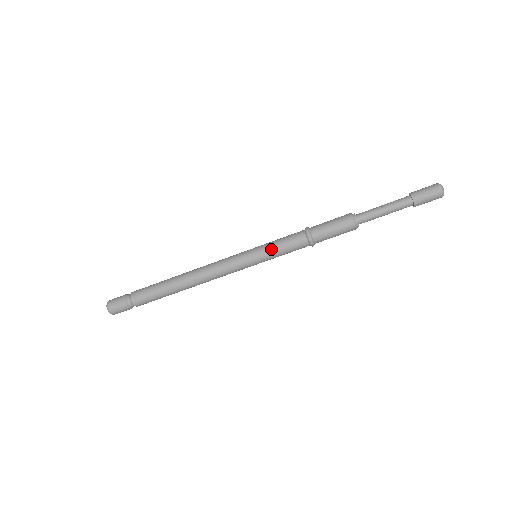
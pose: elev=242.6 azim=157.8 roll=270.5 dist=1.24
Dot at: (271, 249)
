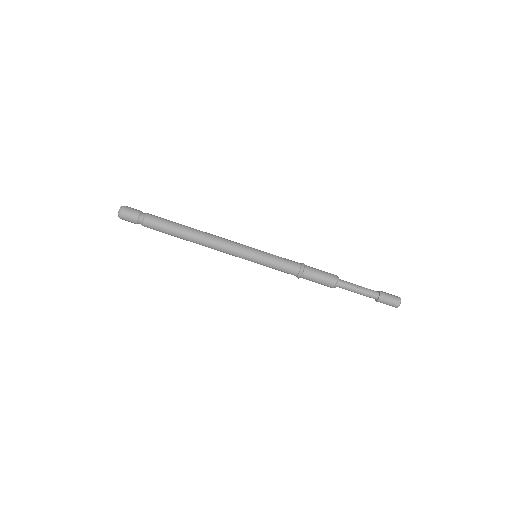
Dot at: (271, 261)
